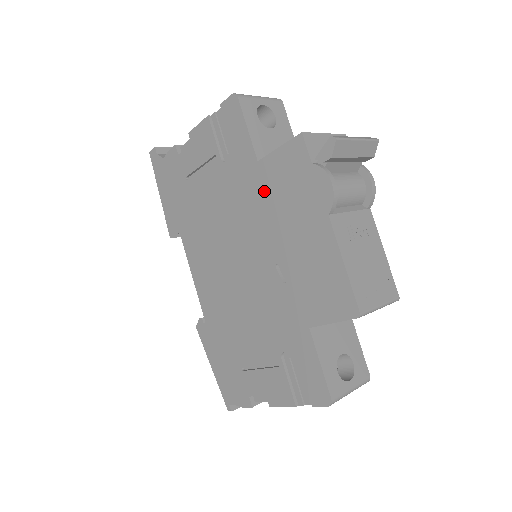
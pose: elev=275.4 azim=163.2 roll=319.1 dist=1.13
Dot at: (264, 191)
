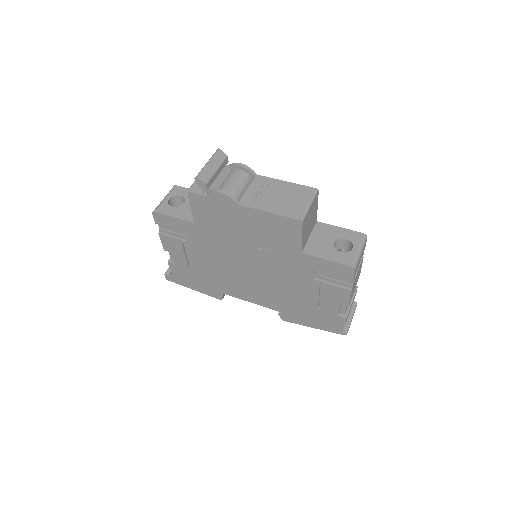
Dot at: (212, 229)
